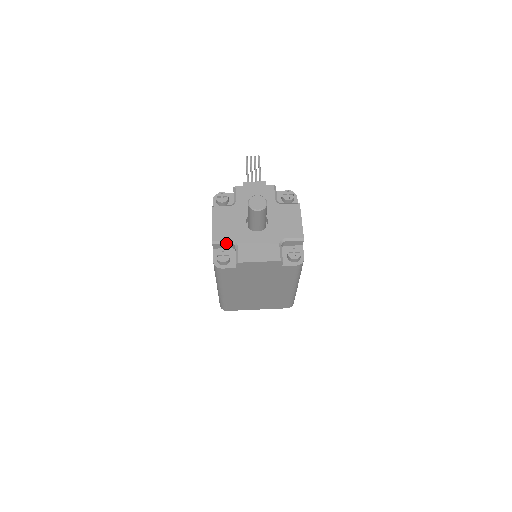
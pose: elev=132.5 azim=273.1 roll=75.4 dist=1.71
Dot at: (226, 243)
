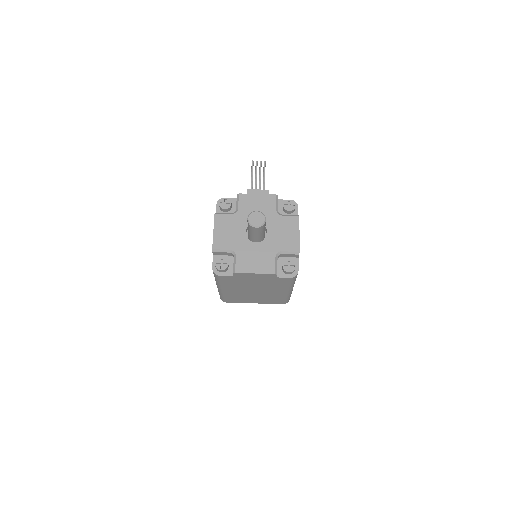
Dot at: (225, 252)
